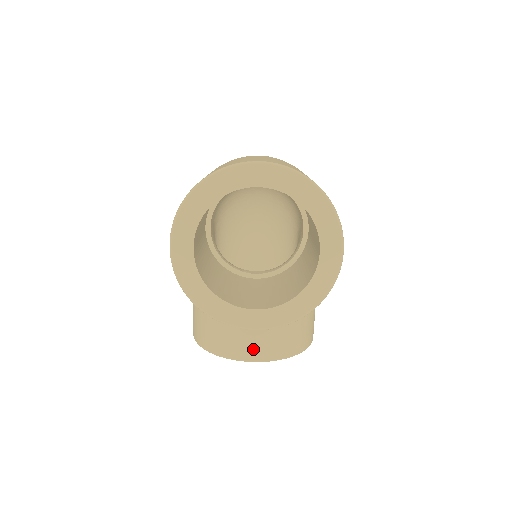
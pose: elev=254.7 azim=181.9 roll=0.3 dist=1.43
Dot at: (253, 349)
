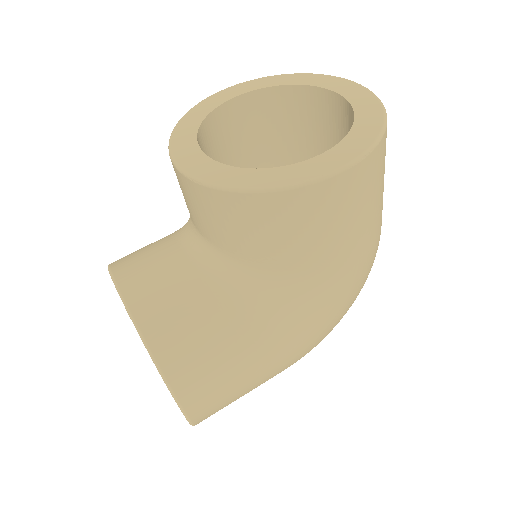
Dot at: (137, 277)
